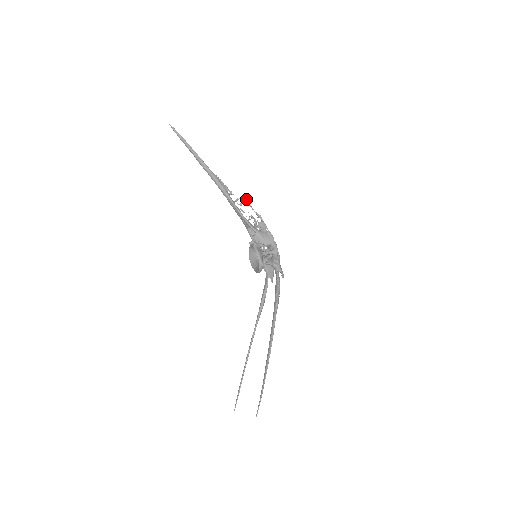
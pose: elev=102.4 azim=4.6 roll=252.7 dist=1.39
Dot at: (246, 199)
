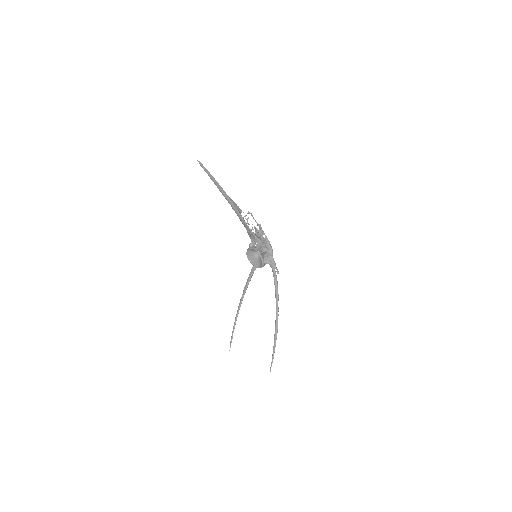
Dot at: (251, 214)
